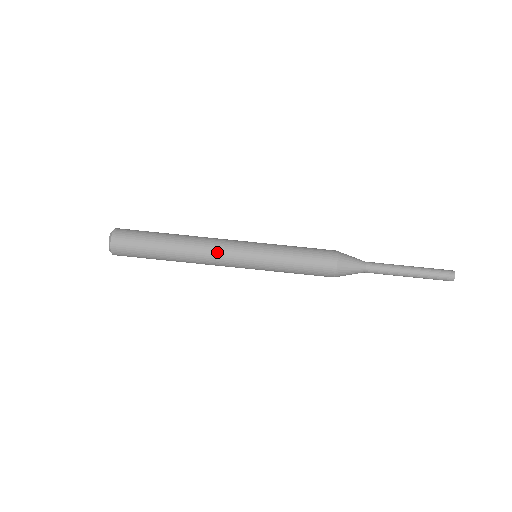
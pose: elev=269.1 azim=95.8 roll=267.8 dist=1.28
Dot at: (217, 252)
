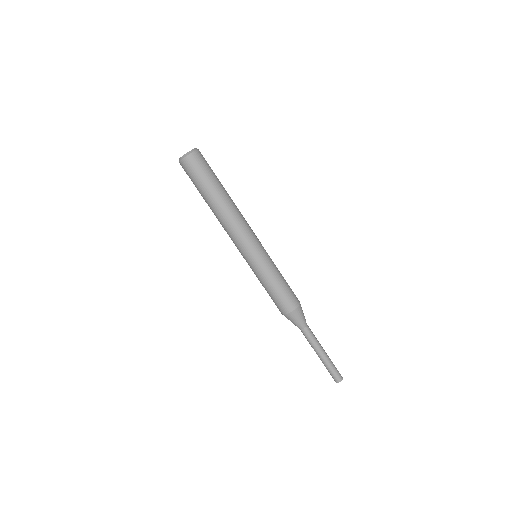
Dot at: (244, 228)
